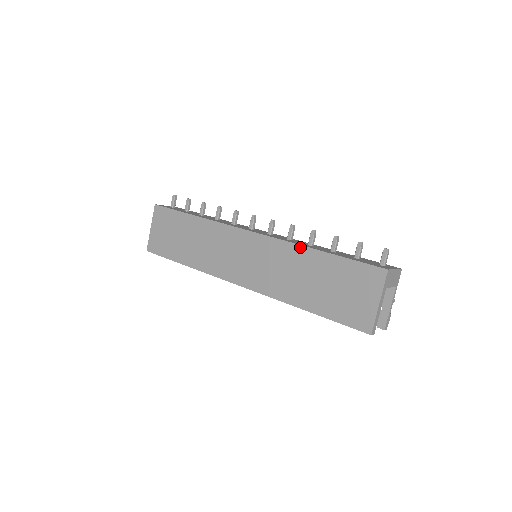
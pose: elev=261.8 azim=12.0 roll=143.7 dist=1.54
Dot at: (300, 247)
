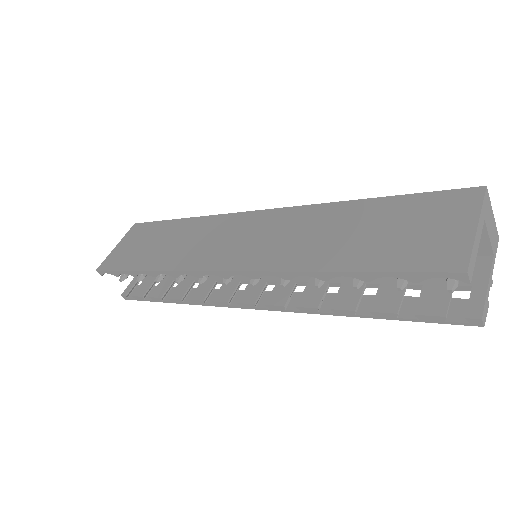
Dot at: (333, 204)
